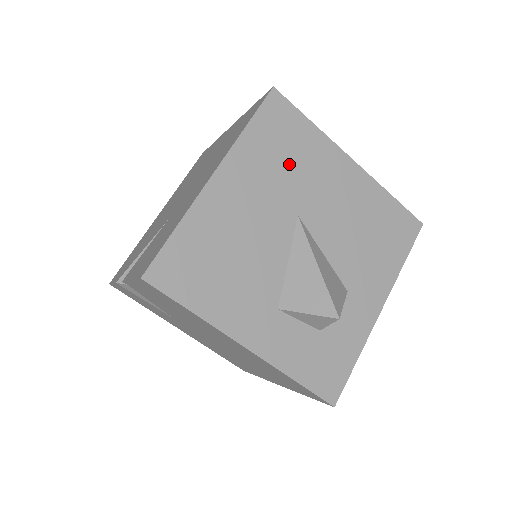
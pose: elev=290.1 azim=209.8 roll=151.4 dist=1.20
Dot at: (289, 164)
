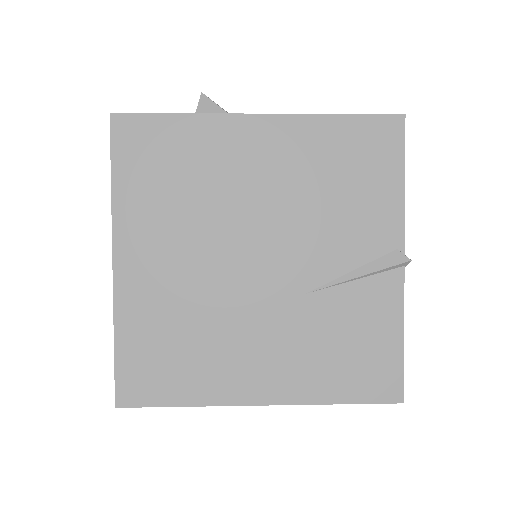
Dot at: occluded
